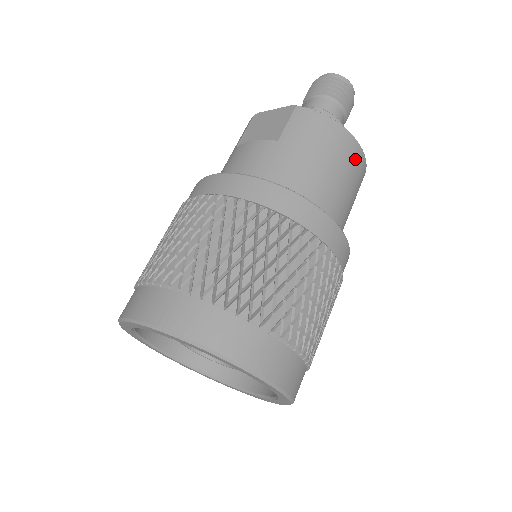
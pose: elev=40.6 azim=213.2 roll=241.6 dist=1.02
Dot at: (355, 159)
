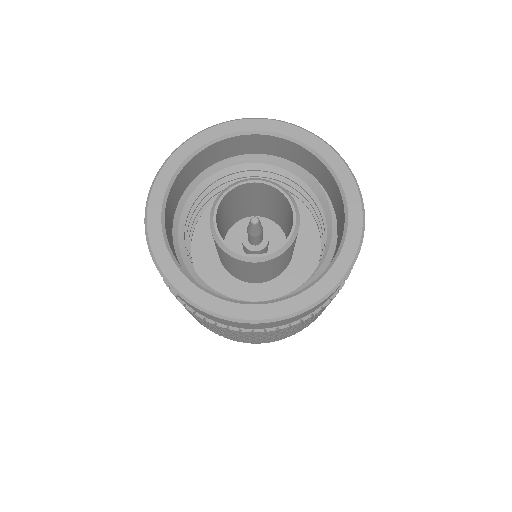
Dot at: occluded
